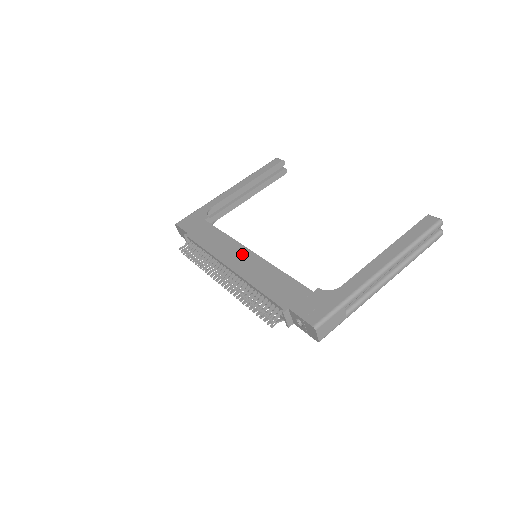
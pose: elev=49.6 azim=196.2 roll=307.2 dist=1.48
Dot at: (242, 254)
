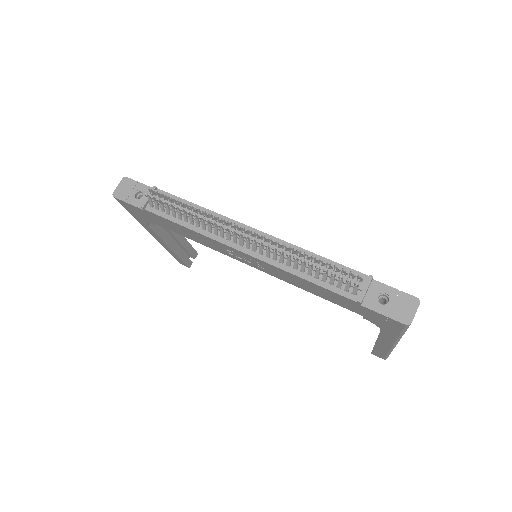
Dot at: occluded
